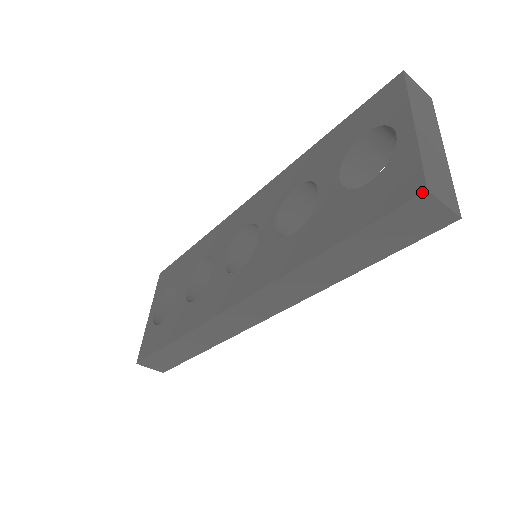
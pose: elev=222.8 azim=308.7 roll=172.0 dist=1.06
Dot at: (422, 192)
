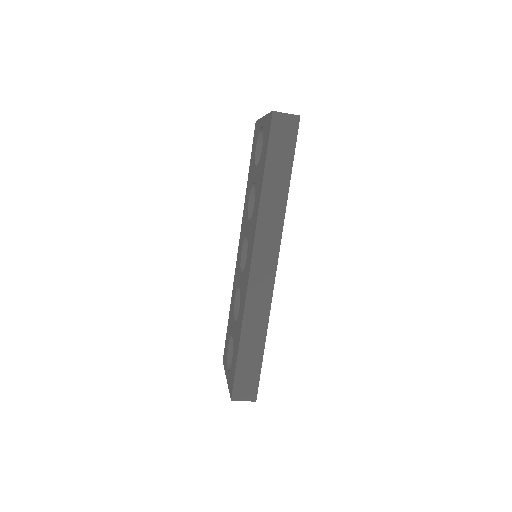
Dot at: (272, 114)
